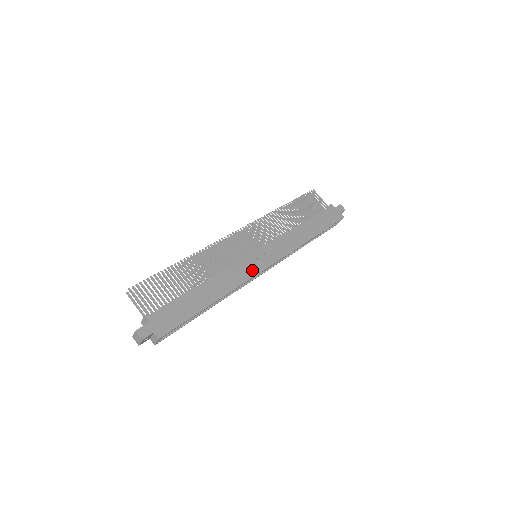
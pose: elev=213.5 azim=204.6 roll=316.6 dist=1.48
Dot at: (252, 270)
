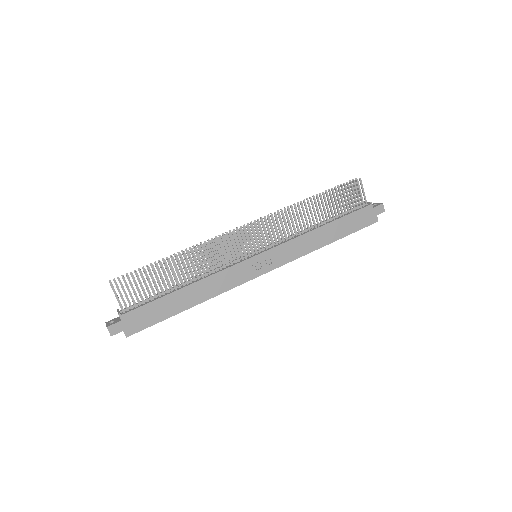
Dot at: (243, 277)
